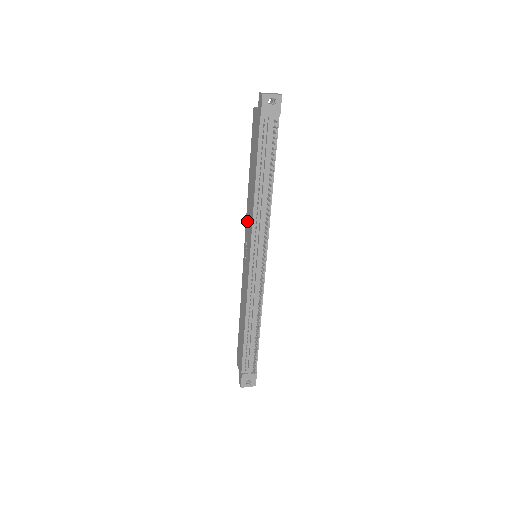
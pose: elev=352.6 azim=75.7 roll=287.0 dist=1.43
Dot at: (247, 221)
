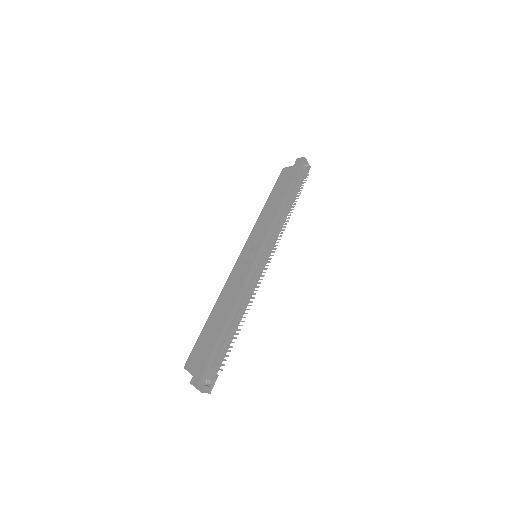
Dot at: (257, 228)
